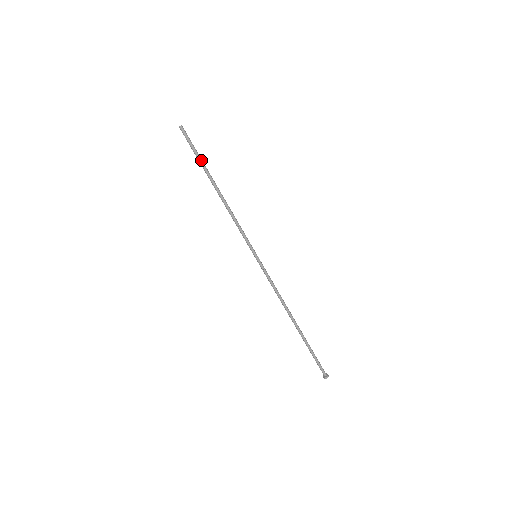
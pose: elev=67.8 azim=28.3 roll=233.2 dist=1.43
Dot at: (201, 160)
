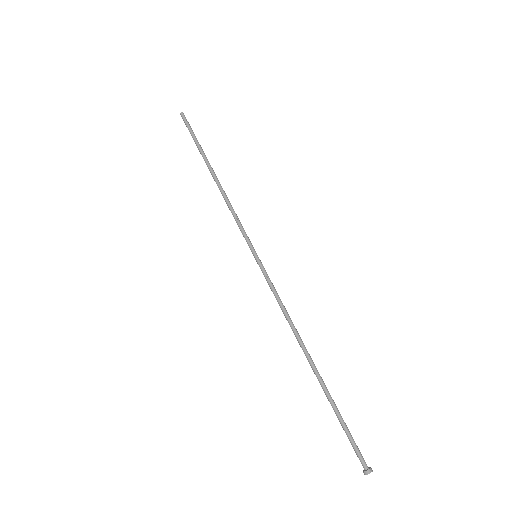
Dot at: occluded
